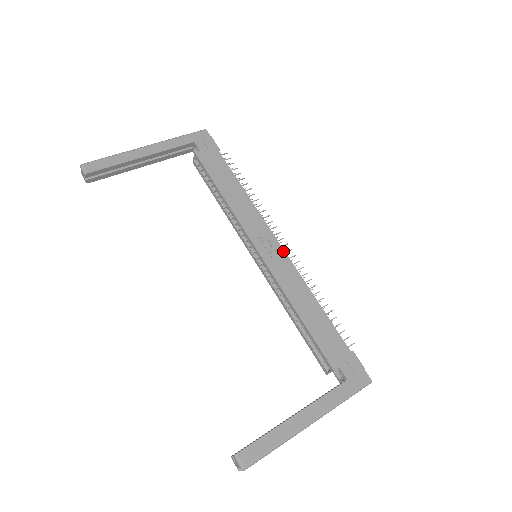
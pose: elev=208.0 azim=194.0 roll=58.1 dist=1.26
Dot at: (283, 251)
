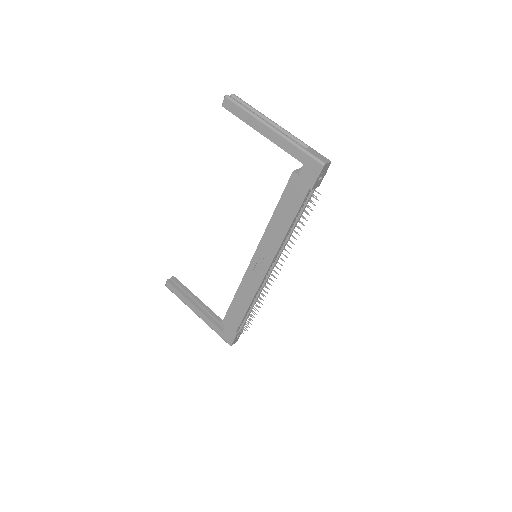
Dot at: (263, 276)
